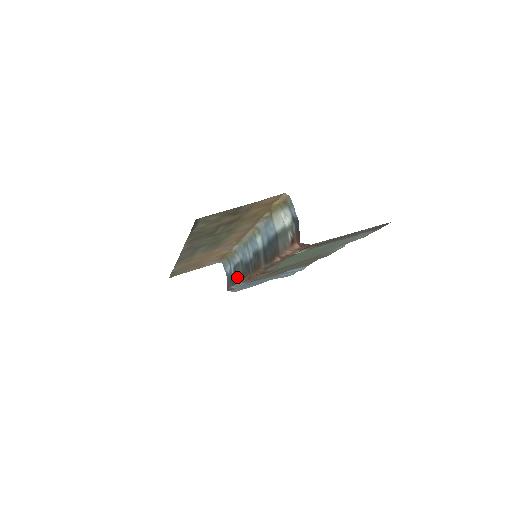
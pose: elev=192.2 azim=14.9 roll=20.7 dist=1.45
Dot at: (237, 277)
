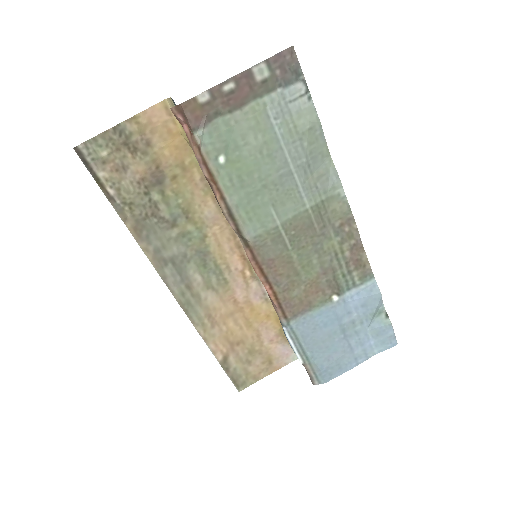
Dot at: occluded
